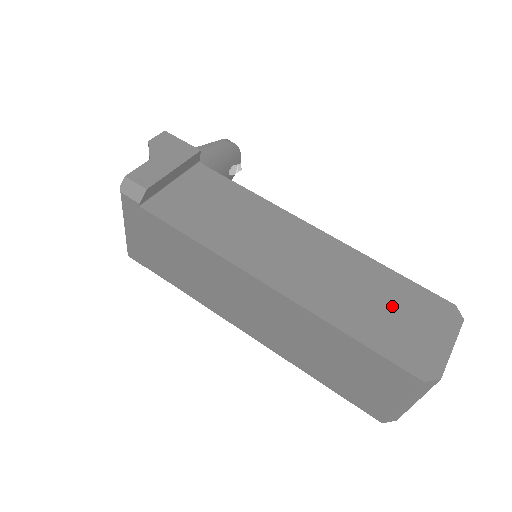
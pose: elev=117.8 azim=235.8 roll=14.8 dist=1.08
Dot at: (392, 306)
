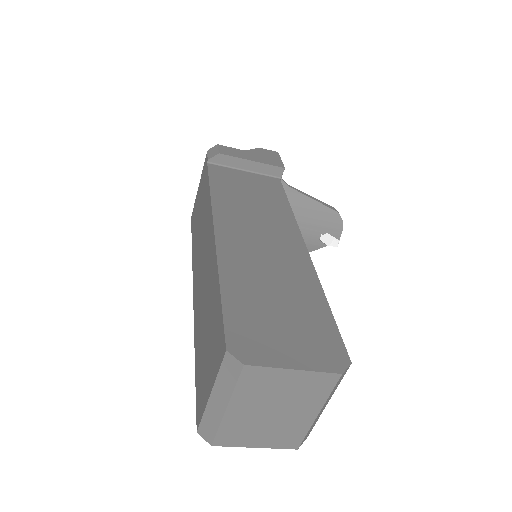
Dot at: (287, 309)
